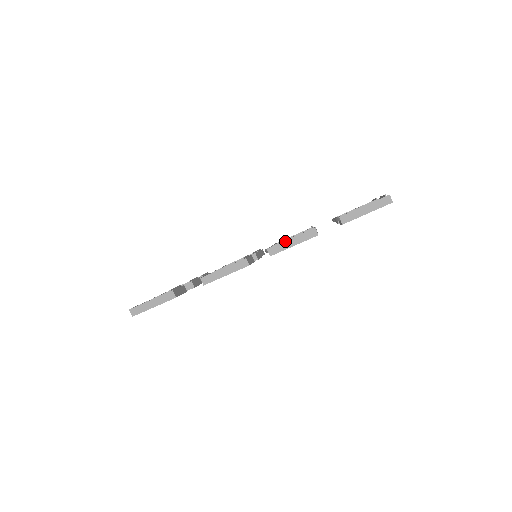
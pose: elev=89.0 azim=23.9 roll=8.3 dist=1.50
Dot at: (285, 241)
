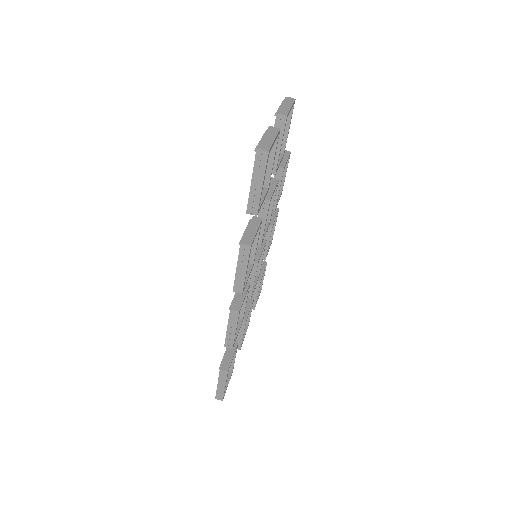
Dot at: (236, 275)
